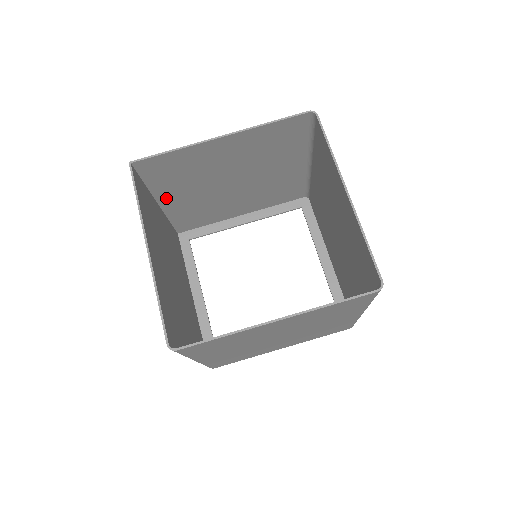
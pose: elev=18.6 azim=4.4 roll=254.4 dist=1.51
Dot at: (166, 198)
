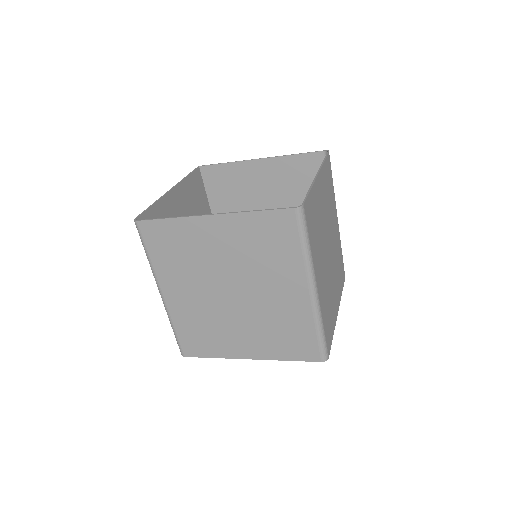
Dot at: occluded
